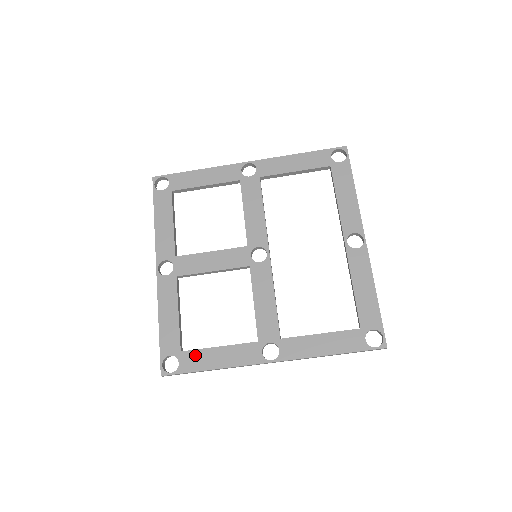
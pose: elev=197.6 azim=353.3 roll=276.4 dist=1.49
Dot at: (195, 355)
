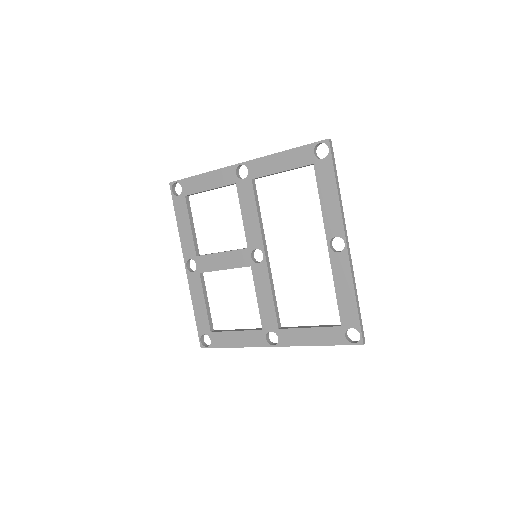
Dot at: (220, 336)
